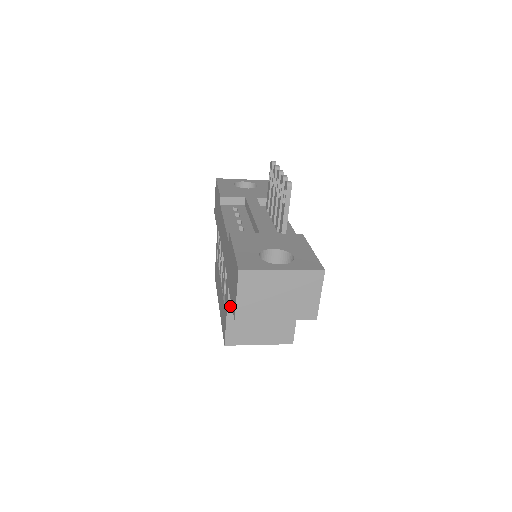
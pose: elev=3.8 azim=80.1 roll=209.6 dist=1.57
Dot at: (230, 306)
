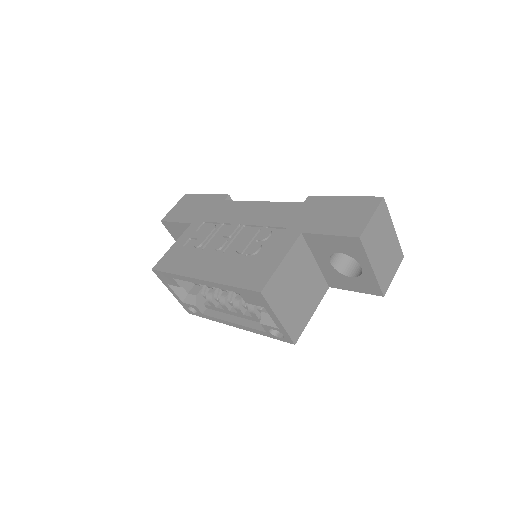
Dot at: (291, 252)
